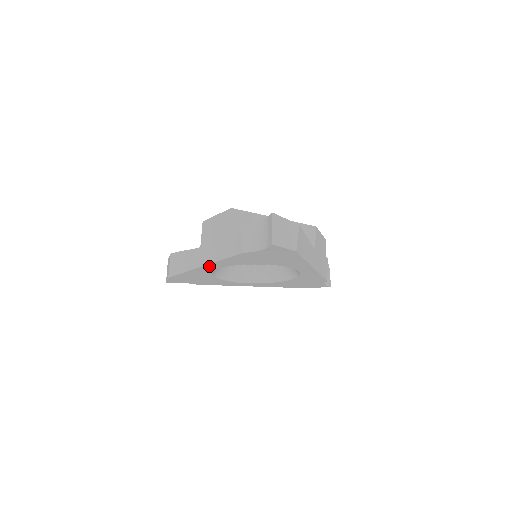
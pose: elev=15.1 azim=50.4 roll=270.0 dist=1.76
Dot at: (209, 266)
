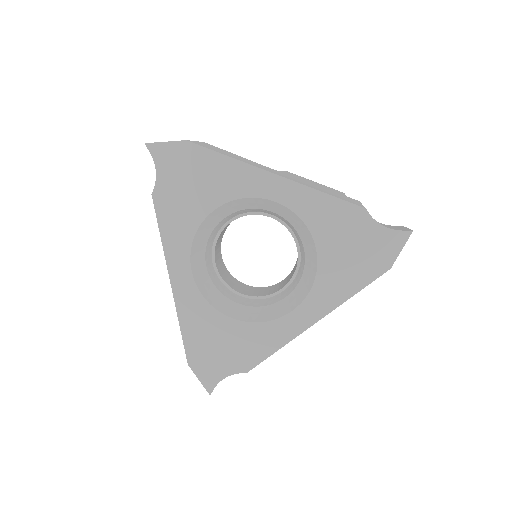
Dot at: (176, 274)
